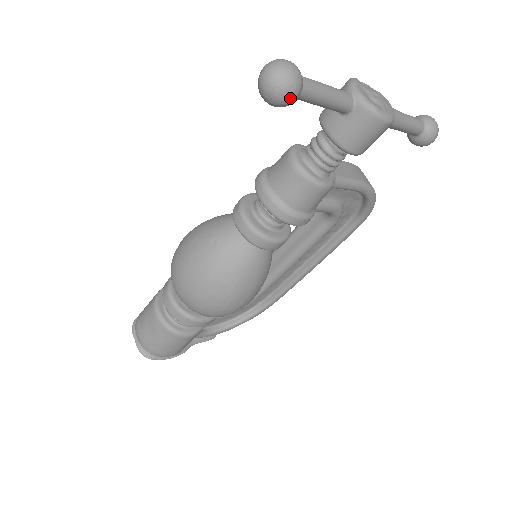
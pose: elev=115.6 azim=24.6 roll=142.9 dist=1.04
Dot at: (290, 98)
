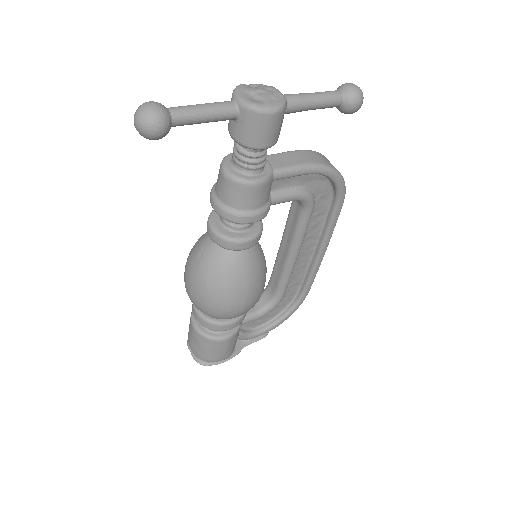
Dot at: (159, 131)
